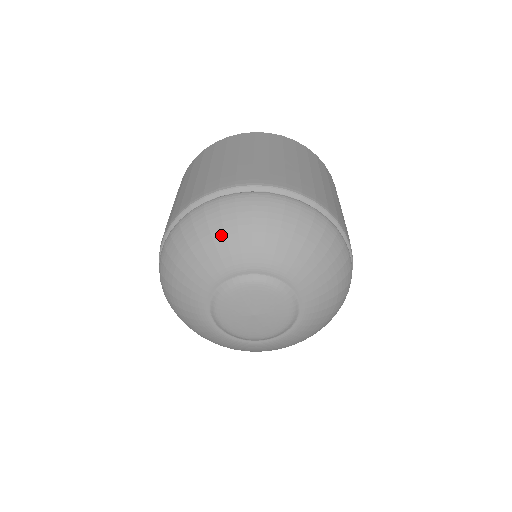
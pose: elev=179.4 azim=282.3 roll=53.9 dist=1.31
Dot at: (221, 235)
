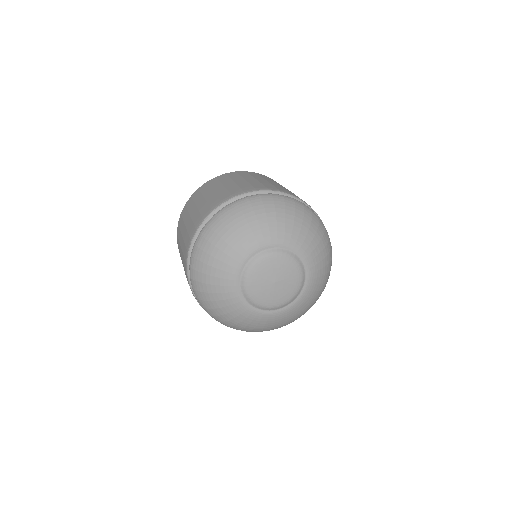
Dot at: (283, 216)
